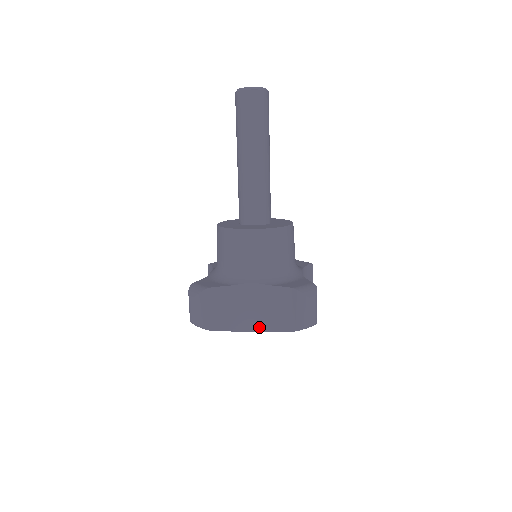
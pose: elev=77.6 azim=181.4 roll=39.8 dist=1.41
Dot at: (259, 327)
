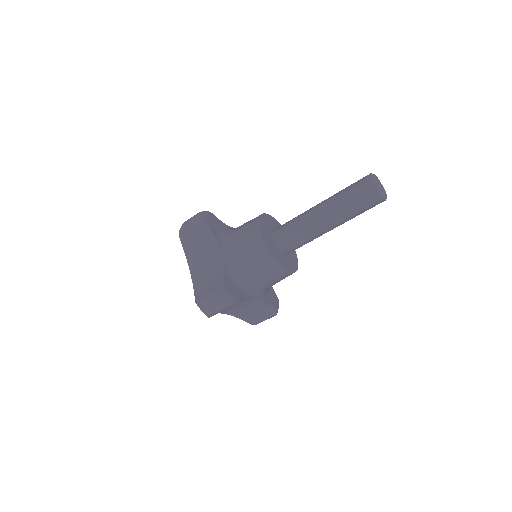
Dot at: (231, 313)
